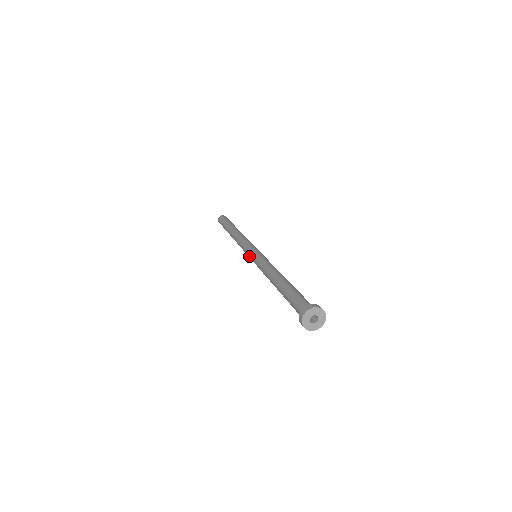
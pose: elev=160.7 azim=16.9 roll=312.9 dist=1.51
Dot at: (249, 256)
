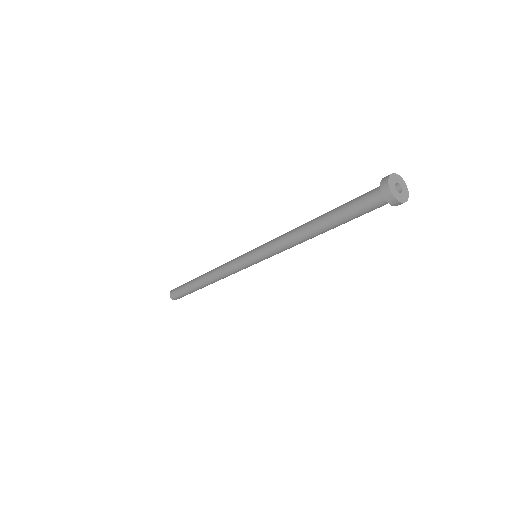
Dot at: (248, 252)
